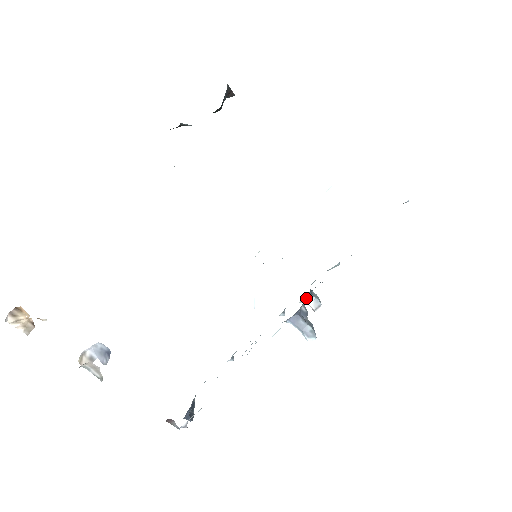
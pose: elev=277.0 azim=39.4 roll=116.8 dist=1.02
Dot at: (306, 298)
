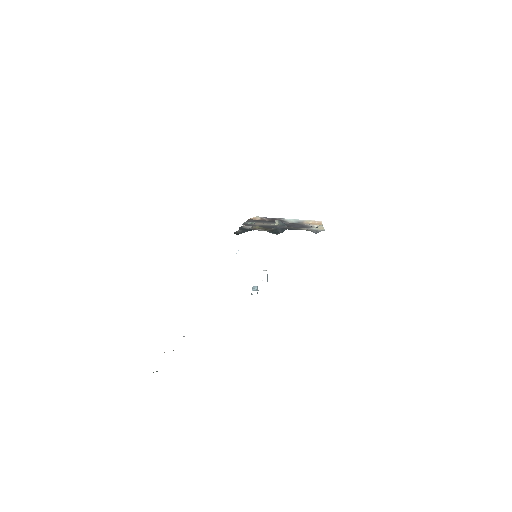
Dot at: occluded
